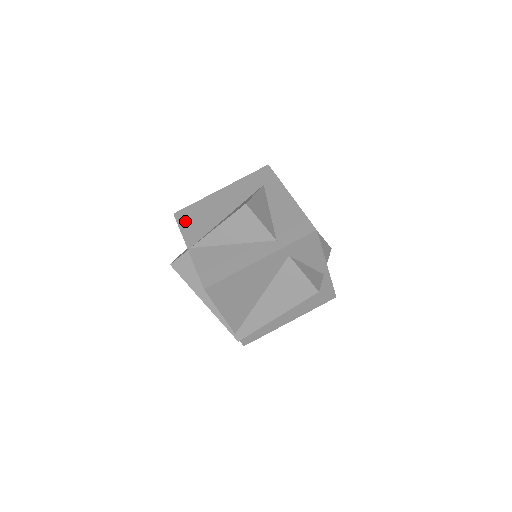
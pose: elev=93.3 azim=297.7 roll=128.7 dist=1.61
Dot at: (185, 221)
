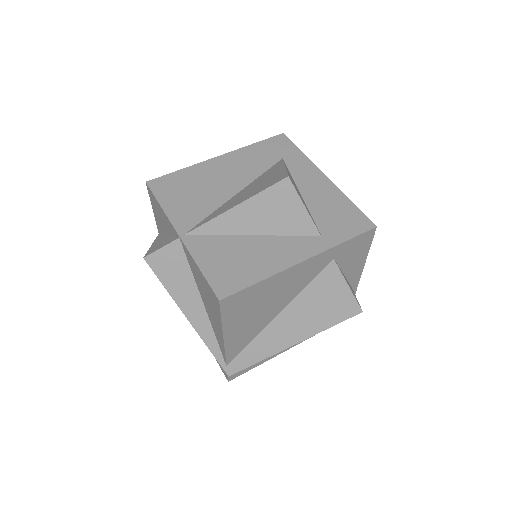
Dot at: (168, 194)
